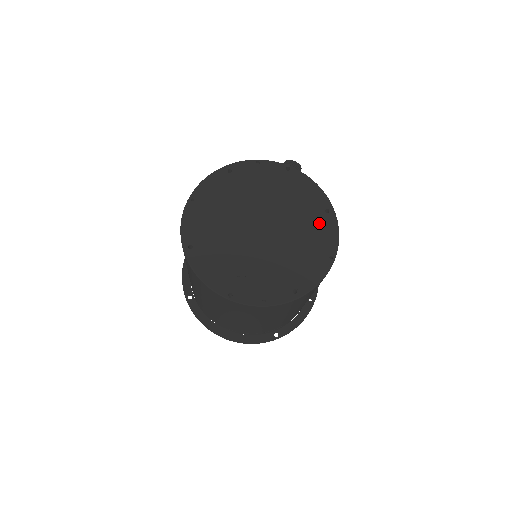
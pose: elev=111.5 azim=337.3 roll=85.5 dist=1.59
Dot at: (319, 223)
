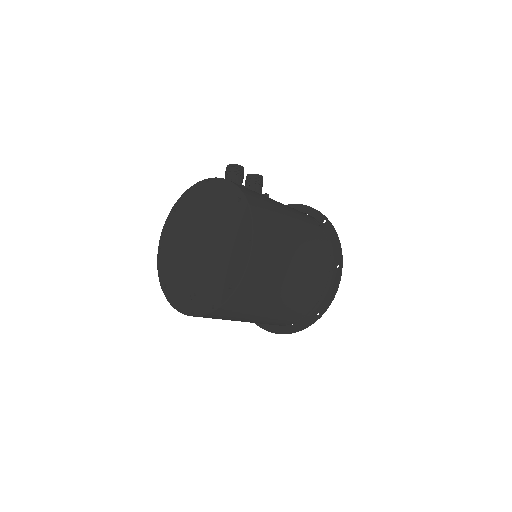
Dot at: (236, 215)
